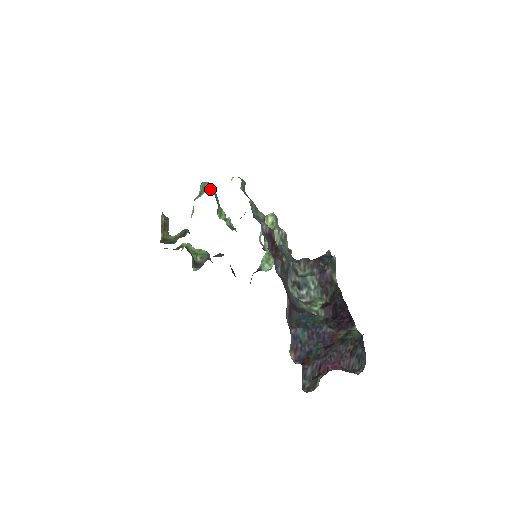
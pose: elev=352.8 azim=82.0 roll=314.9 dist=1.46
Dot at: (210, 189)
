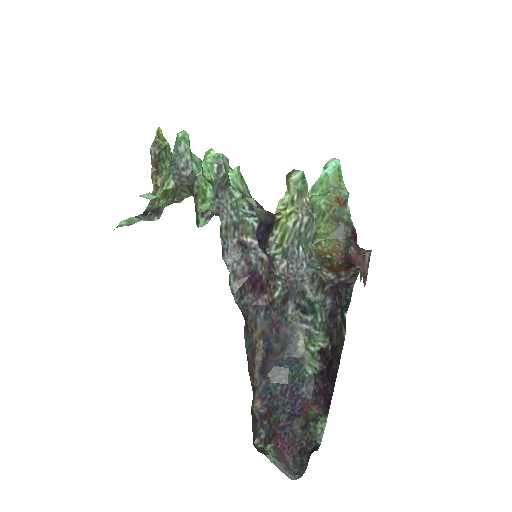
Dot at: (170, 187)
